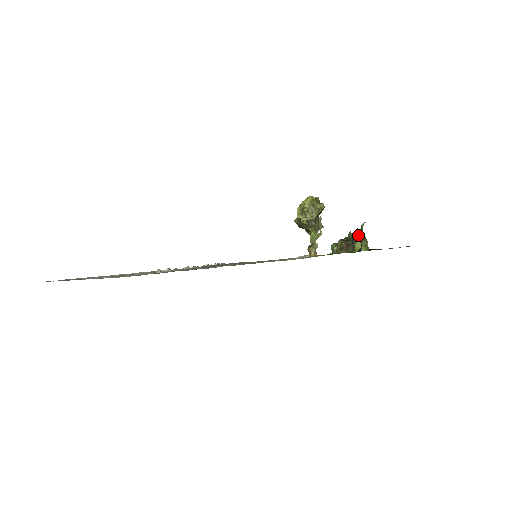
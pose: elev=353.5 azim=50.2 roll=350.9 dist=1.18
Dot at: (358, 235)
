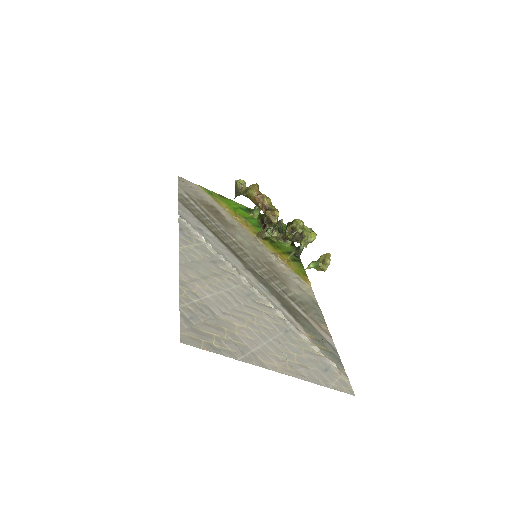
Dot at: occluded
